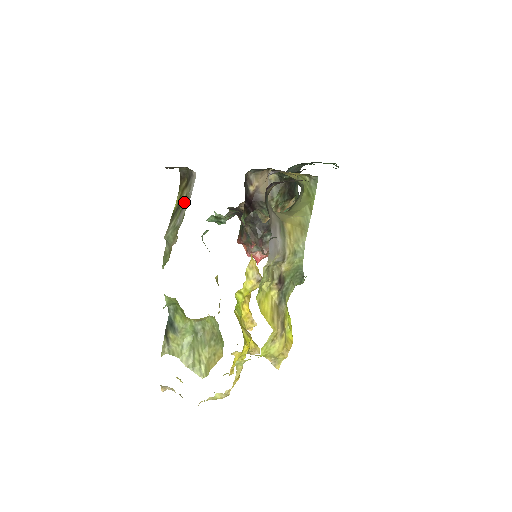
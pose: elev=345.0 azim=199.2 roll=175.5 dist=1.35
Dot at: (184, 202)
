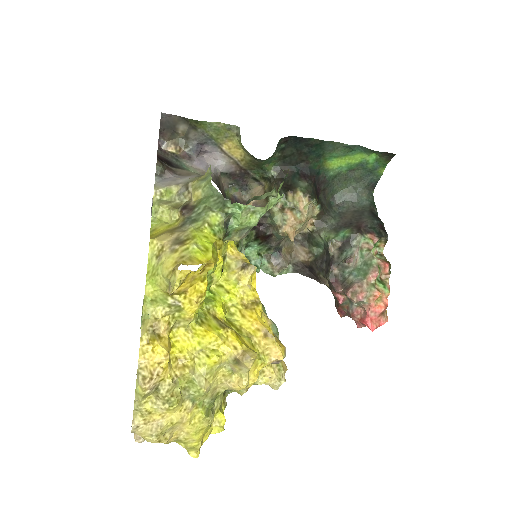
Dot at: occluded
